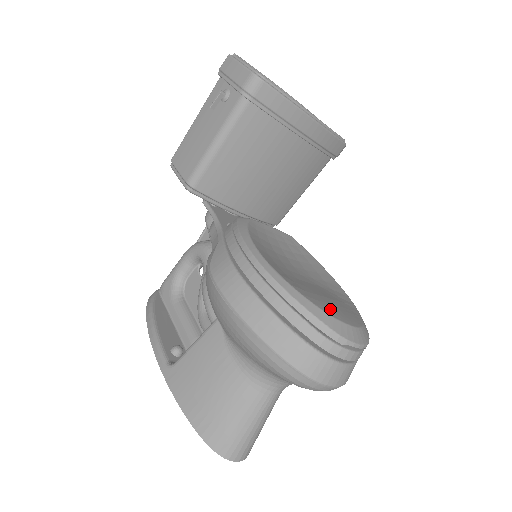
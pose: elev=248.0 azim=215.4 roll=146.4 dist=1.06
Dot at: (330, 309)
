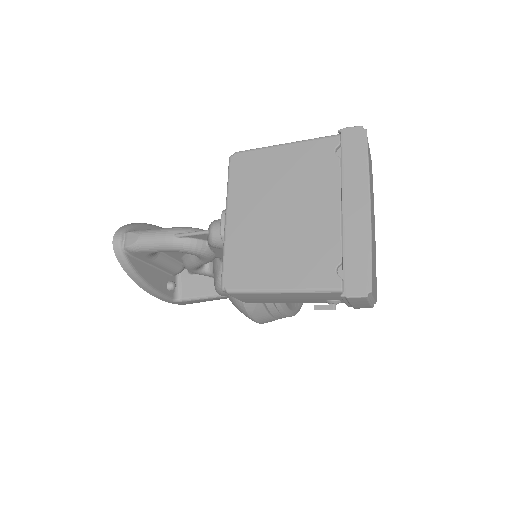
Dot at: occluded
